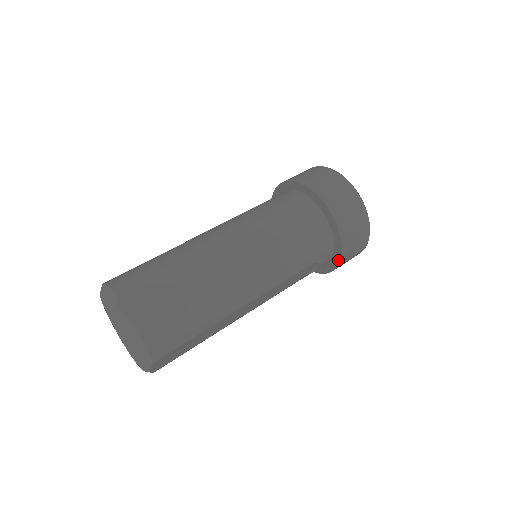
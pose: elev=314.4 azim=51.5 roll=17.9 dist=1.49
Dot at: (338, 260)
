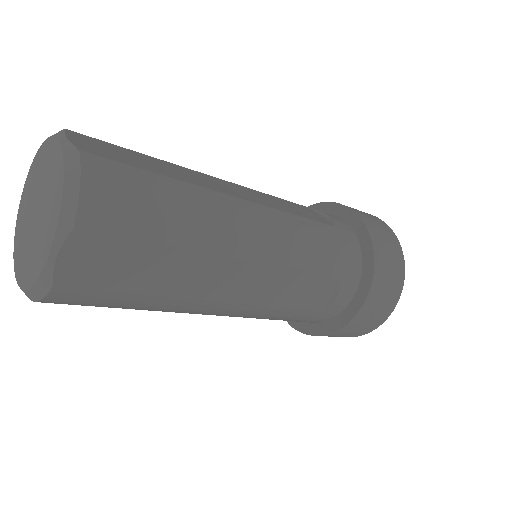
Dot at: (365, 294)
